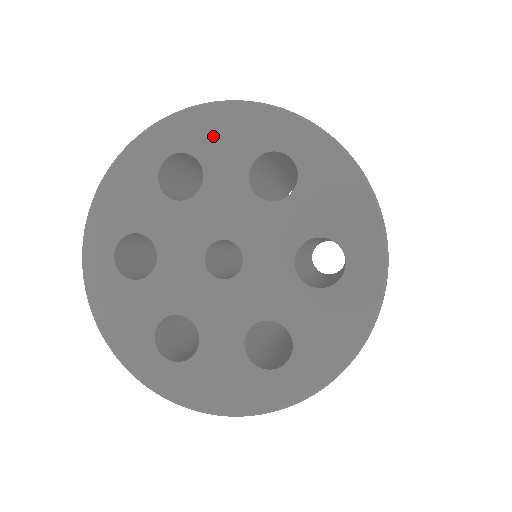
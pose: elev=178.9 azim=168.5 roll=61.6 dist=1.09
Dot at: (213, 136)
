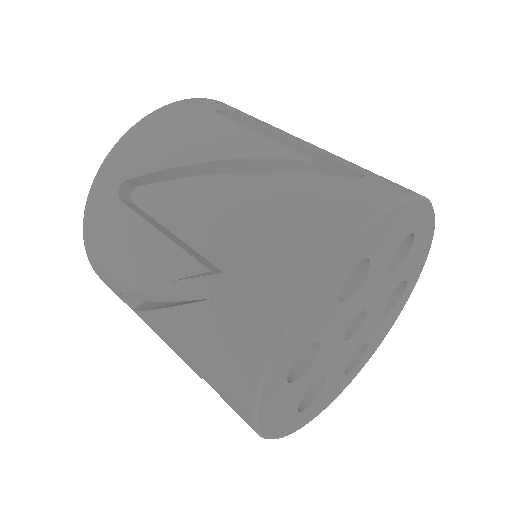
Dot at: (305, 333)
